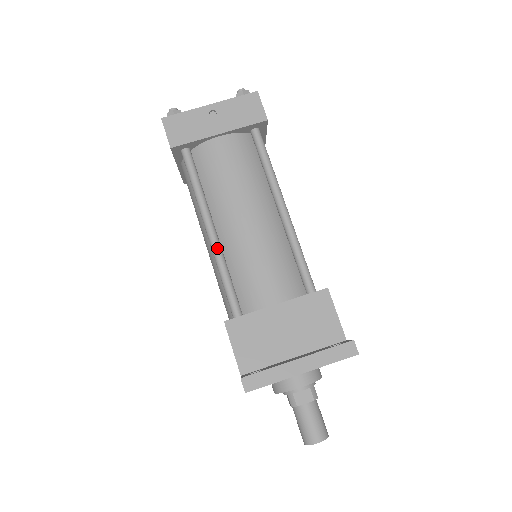
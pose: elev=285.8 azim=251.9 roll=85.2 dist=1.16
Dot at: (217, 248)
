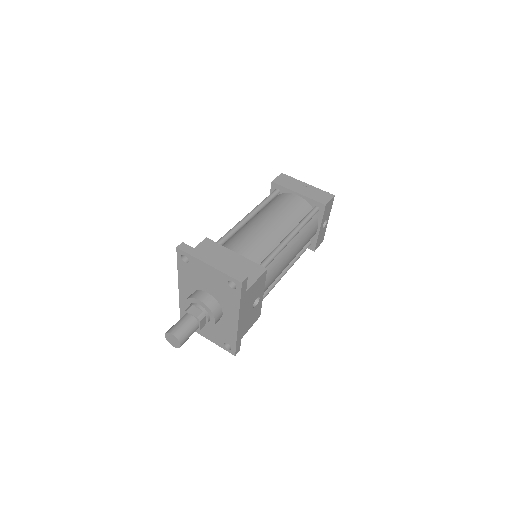
Dot at: (242, 222)
